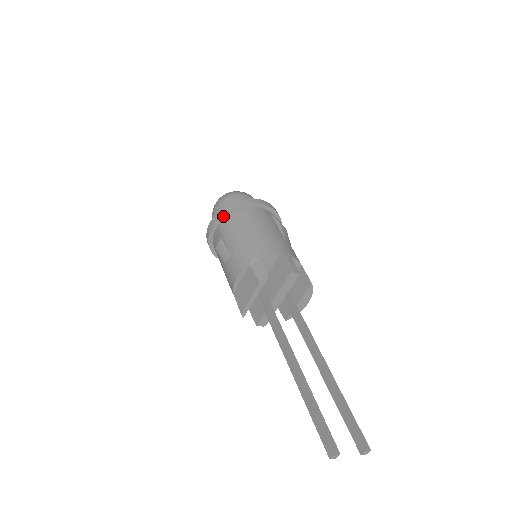
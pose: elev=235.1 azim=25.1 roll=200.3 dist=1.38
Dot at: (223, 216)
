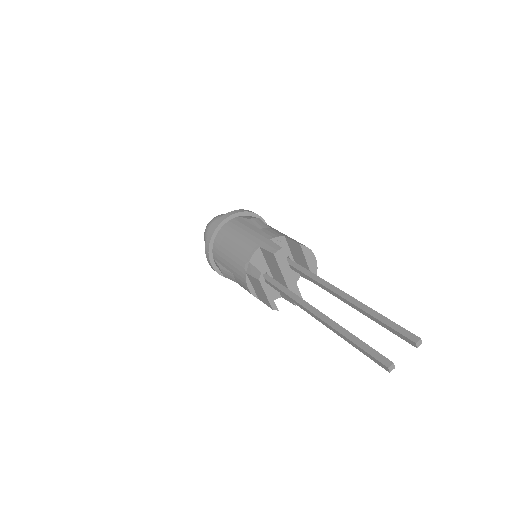
Dot at: (210, 251)
